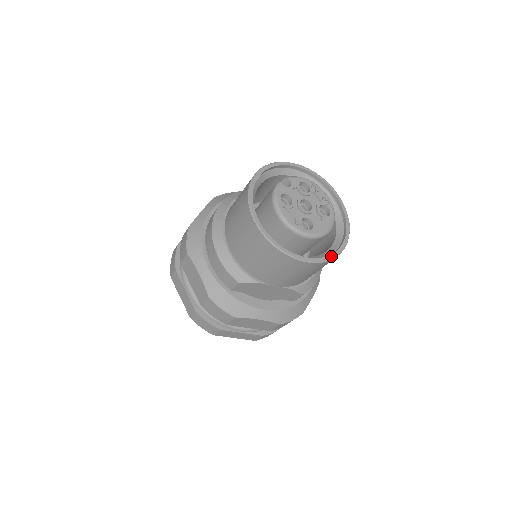
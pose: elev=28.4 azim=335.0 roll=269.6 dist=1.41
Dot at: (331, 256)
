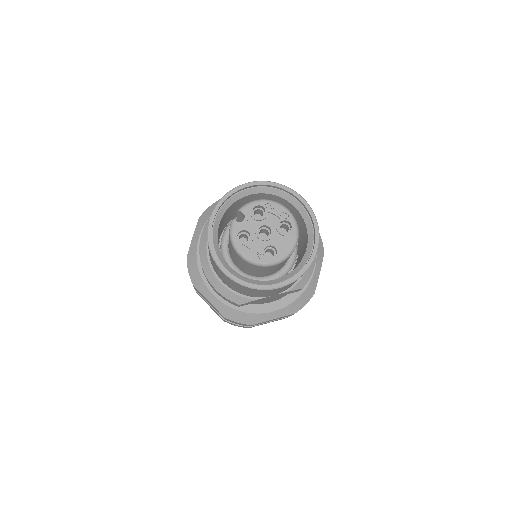
Dot at: (304, 269)
